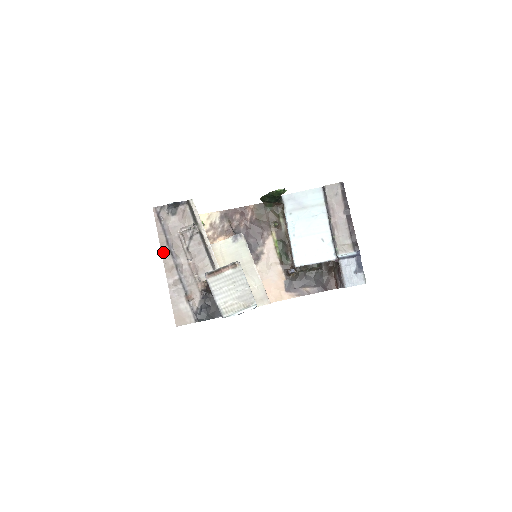
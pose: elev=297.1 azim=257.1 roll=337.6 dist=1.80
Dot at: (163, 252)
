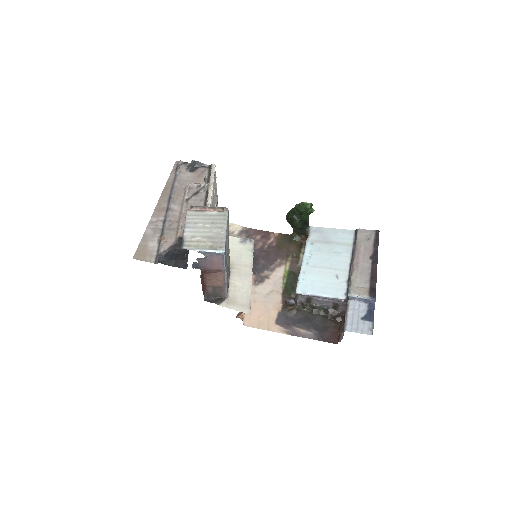
Dot at: (163, 195)
